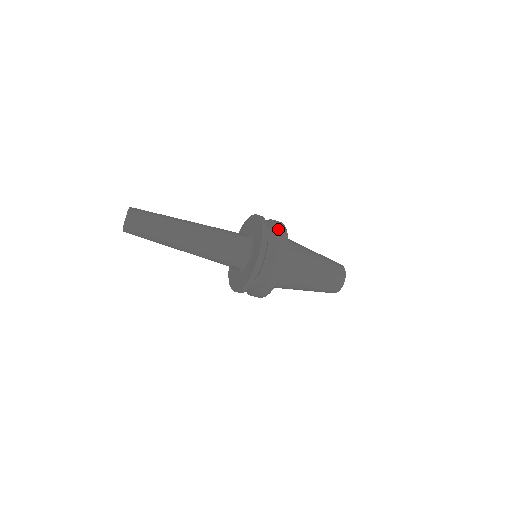
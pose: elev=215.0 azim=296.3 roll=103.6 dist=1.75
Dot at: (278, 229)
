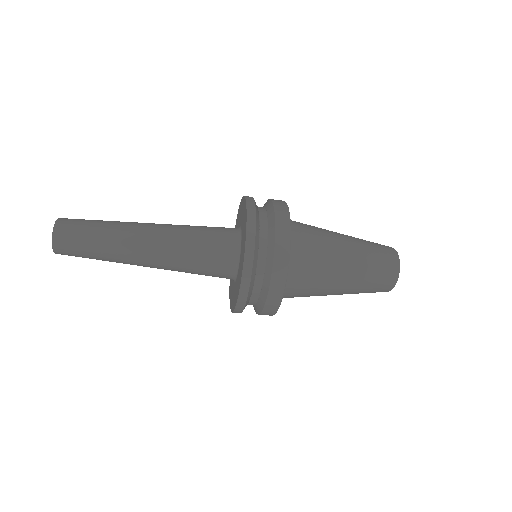
Dot at: (271, 273)
